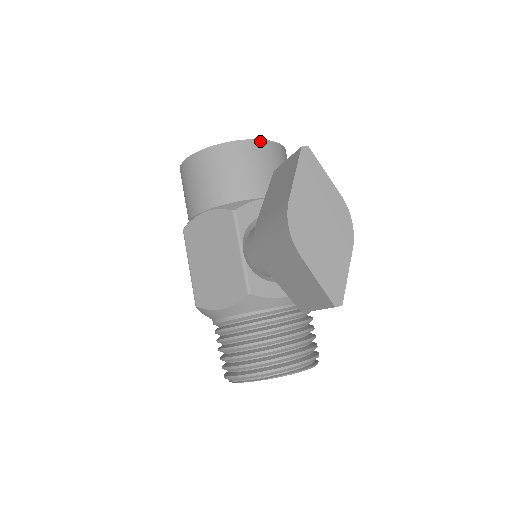
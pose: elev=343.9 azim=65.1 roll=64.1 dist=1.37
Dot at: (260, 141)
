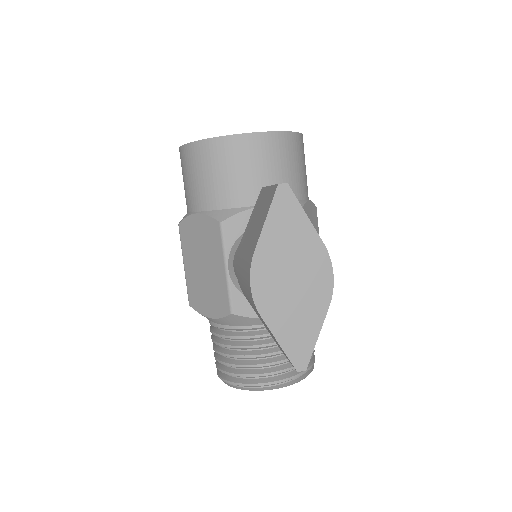
Dot at: (260, 134)
